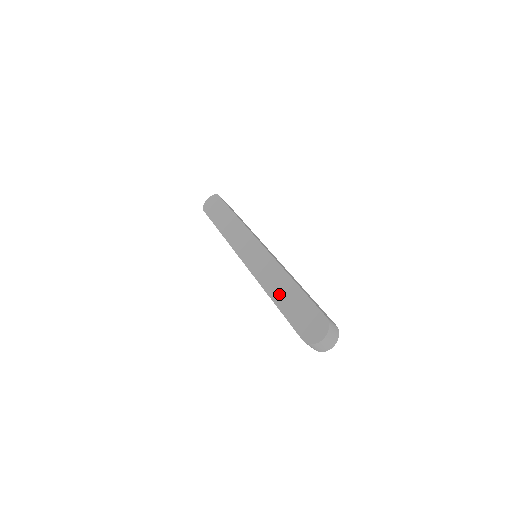
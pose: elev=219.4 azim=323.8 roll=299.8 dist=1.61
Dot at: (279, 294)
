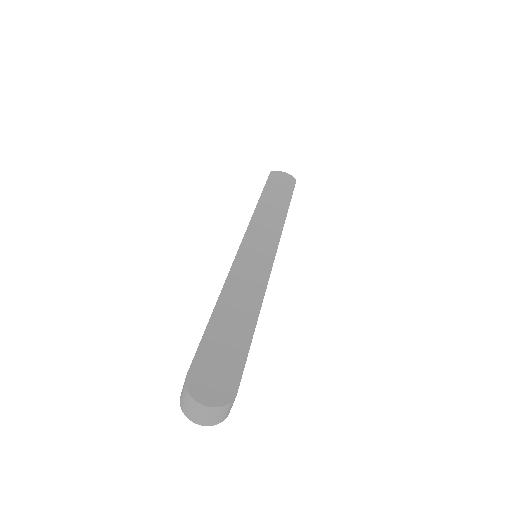
Dot at: (230, 308)
